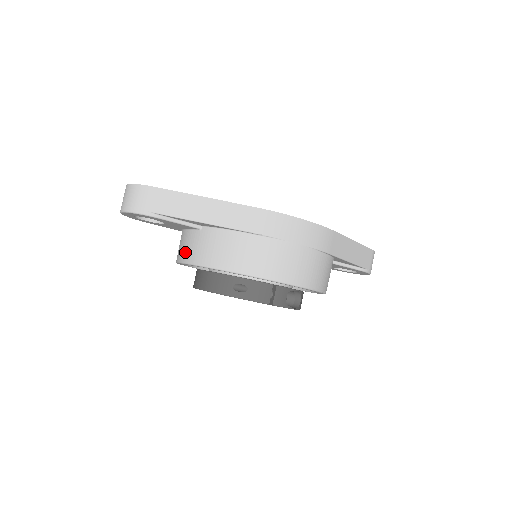
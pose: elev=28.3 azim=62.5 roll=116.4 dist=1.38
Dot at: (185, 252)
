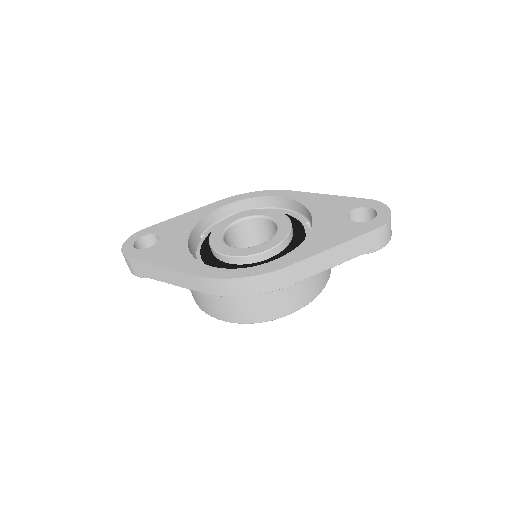
Dot at: occluded
